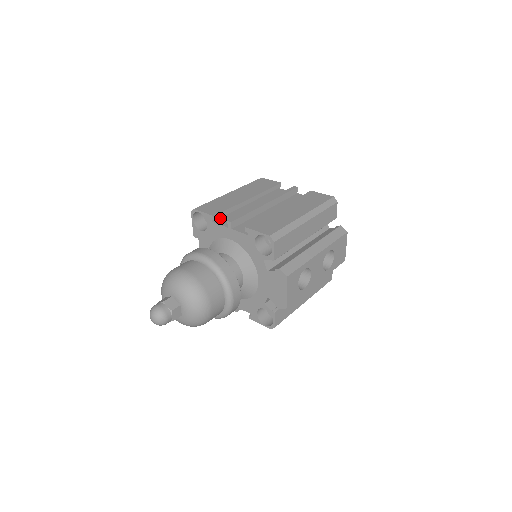
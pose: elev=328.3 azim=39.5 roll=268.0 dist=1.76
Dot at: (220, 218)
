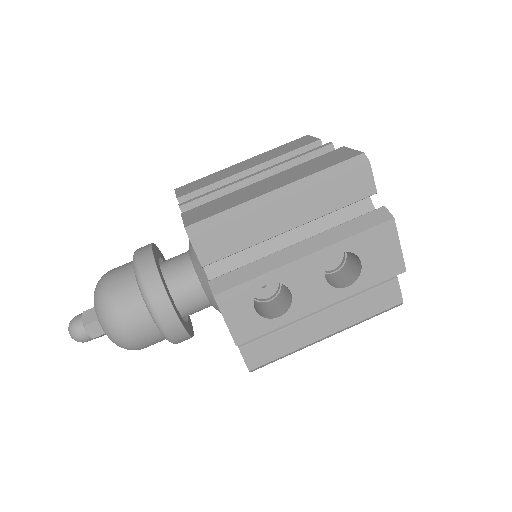
Dot at: occluded
